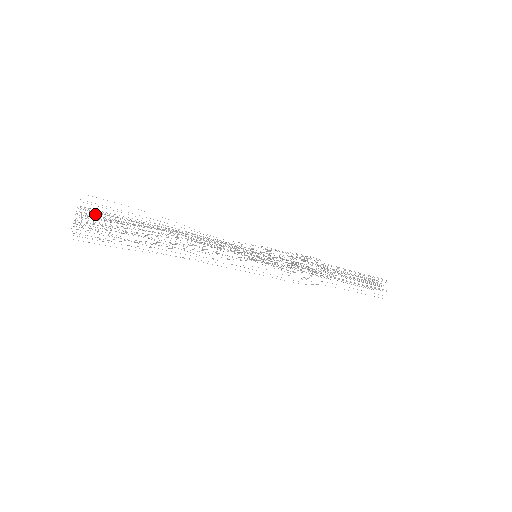
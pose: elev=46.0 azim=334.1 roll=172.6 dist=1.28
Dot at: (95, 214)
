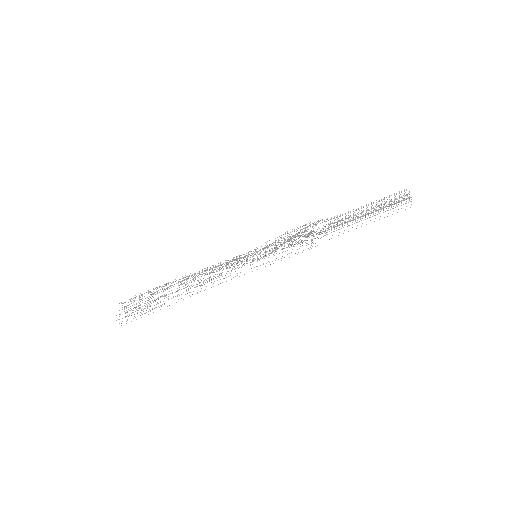
Dot at: (133, 302)
